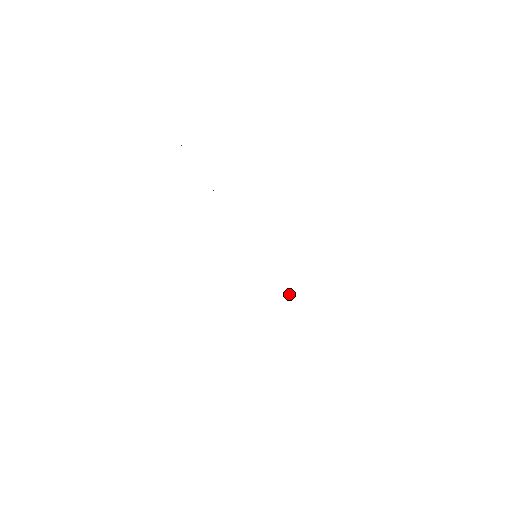
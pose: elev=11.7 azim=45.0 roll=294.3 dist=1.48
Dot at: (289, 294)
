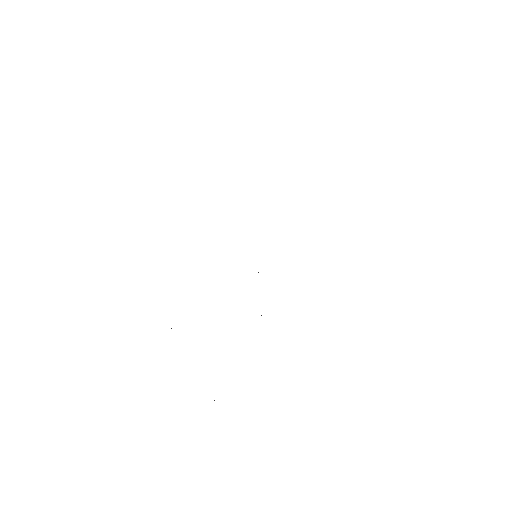
Dot at: occluded
